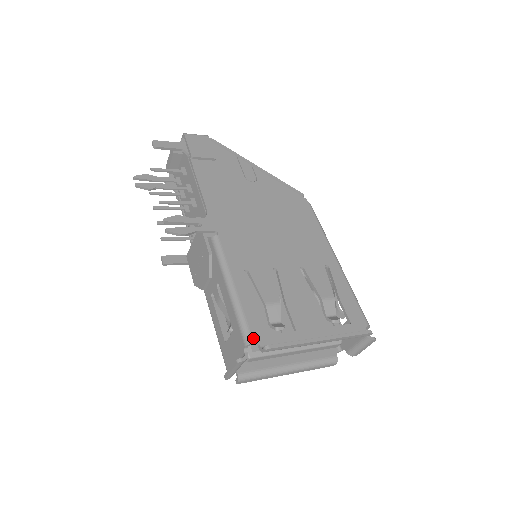
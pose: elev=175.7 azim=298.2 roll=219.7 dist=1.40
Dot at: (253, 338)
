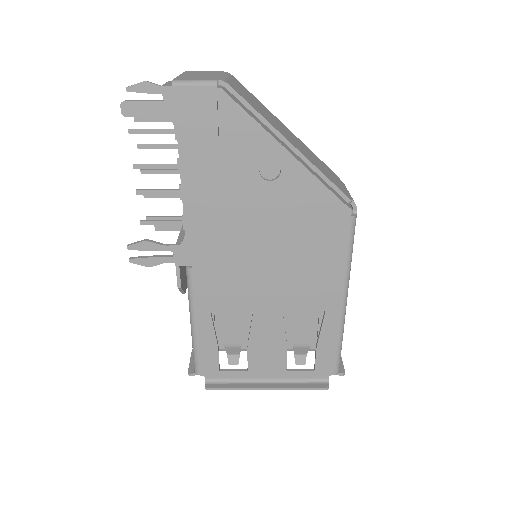
Dot at: (200, 372)
